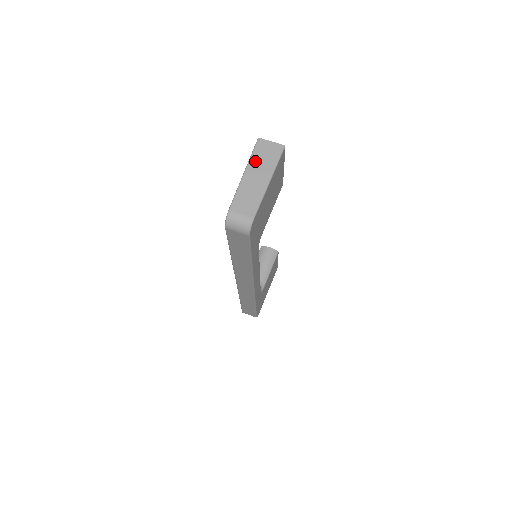
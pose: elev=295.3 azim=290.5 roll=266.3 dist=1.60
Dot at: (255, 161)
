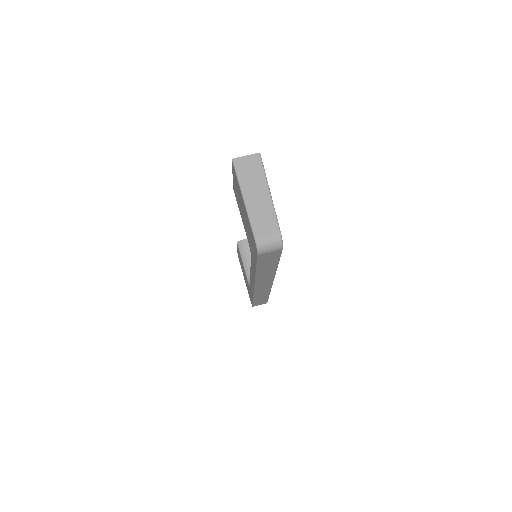
Dot at: (245, 182)
